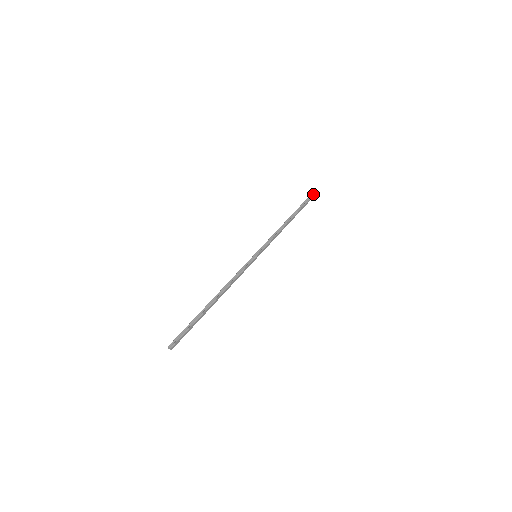
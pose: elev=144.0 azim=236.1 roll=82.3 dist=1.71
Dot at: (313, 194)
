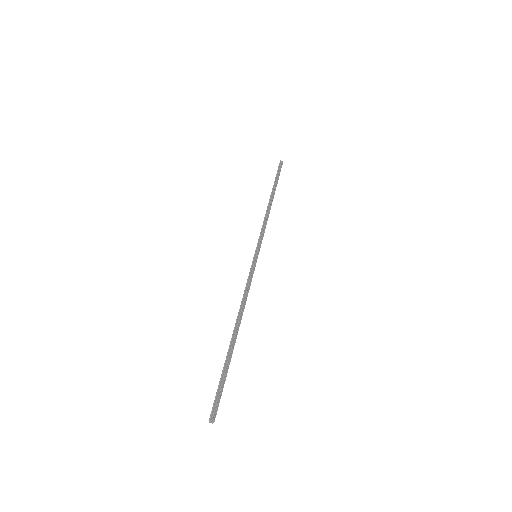
Dot at: (281, 167)
